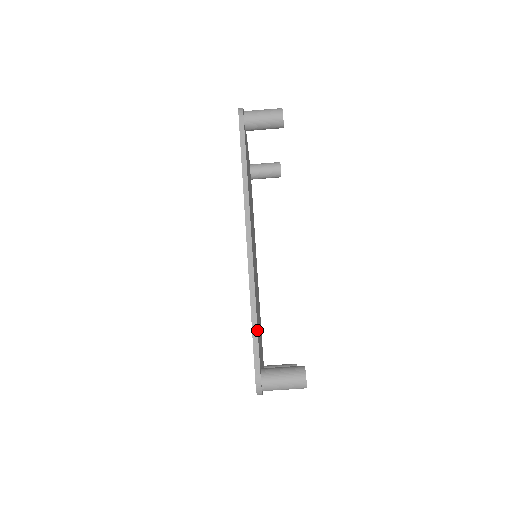
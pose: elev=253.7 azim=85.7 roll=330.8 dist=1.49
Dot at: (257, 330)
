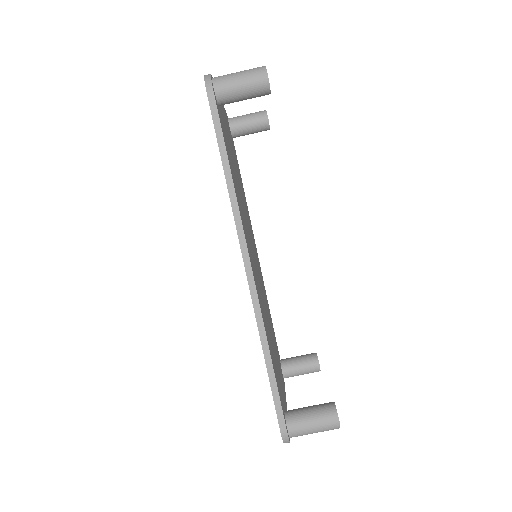
Dot at: (275, 379)
